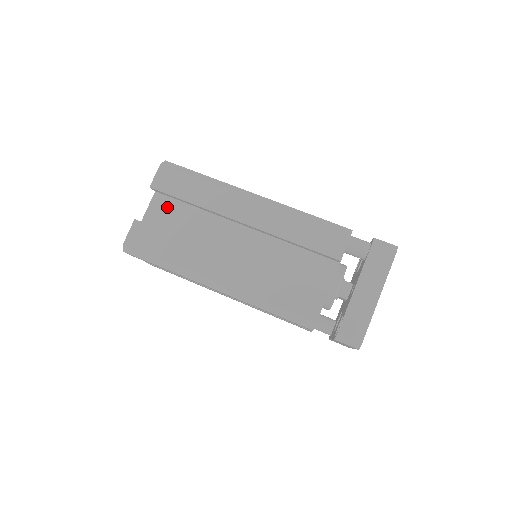
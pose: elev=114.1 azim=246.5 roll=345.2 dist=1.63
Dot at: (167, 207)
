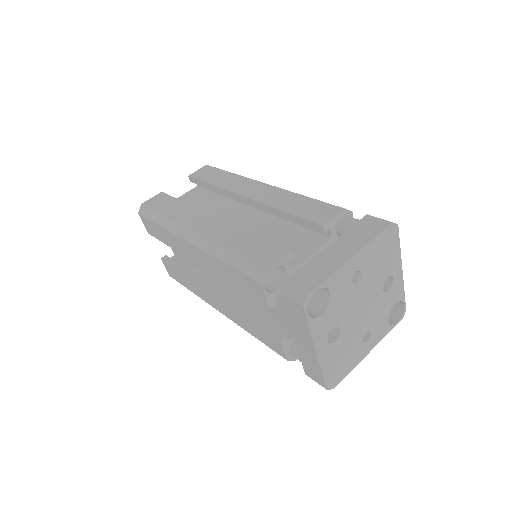
Dot at: (195, 196)
